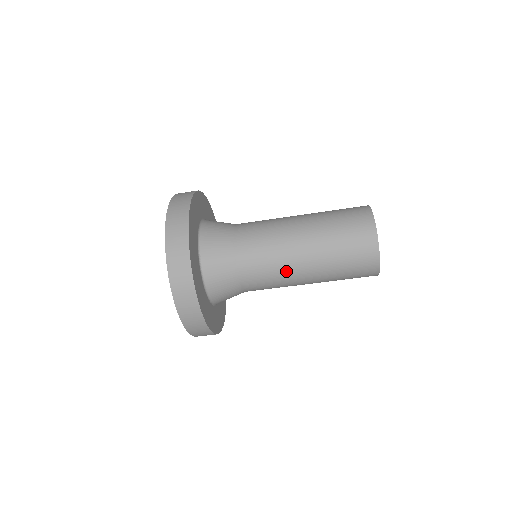
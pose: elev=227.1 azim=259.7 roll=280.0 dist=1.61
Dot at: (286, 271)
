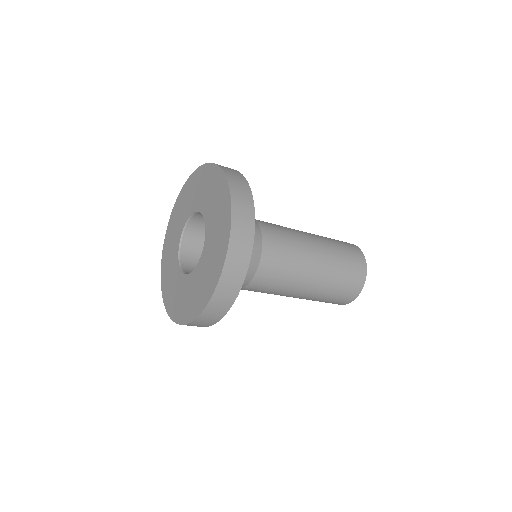
Dot at: (298, 274)
